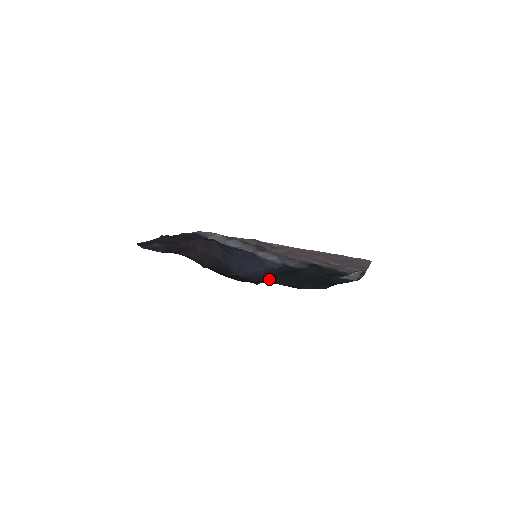
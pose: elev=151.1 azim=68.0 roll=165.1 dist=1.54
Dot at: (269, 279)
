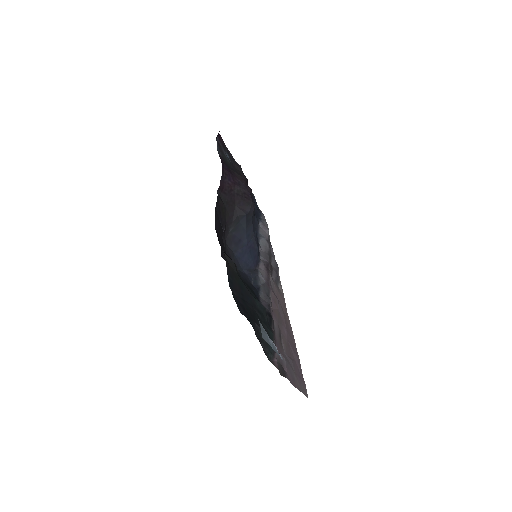
Dot at: occluded
